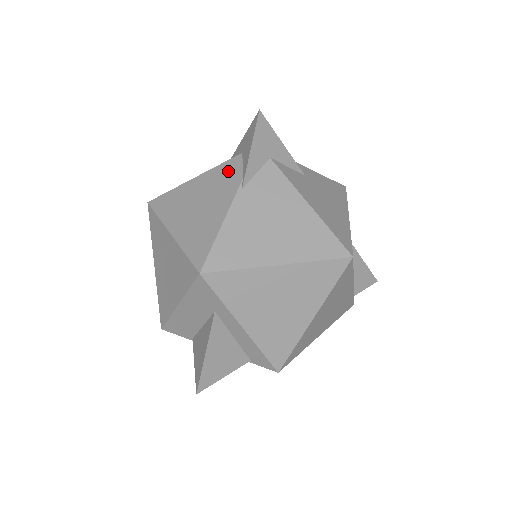
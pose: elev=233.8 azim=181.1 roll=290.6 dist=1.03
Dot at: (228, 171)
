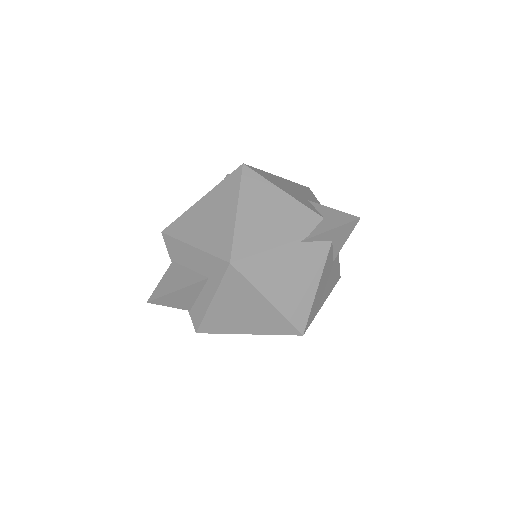
Dot at: (305, 218)
